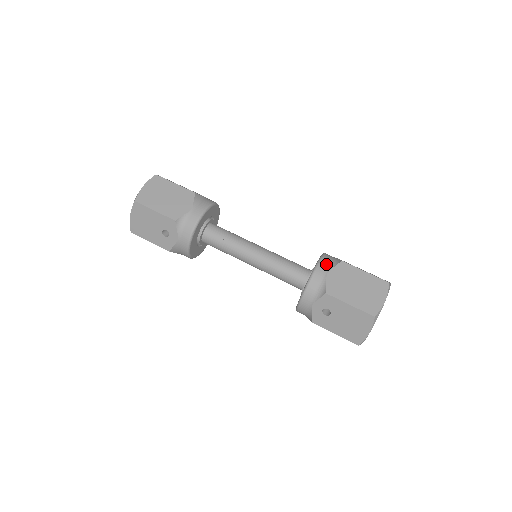
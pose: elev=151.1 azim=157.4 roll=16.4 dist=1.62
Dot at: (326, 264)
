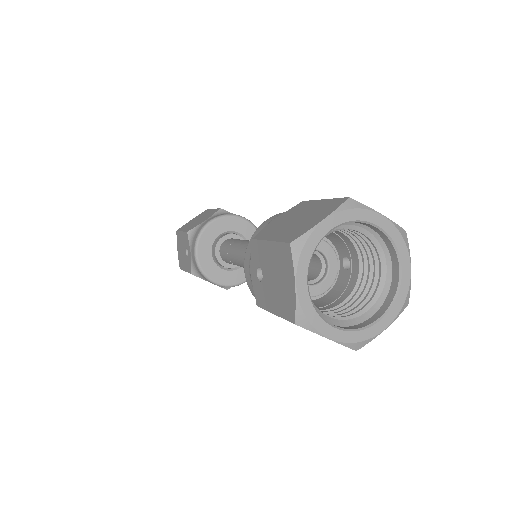
Dot at: occluded
